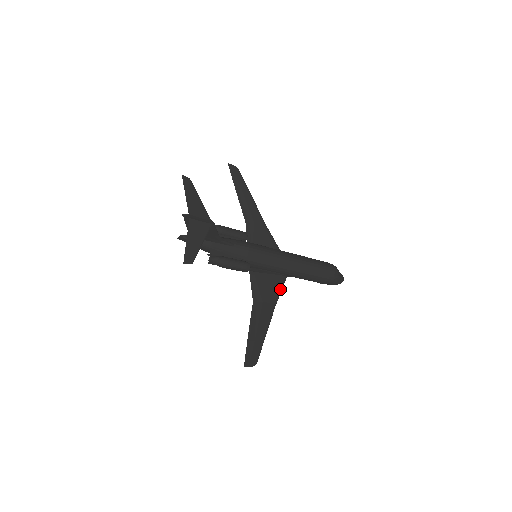
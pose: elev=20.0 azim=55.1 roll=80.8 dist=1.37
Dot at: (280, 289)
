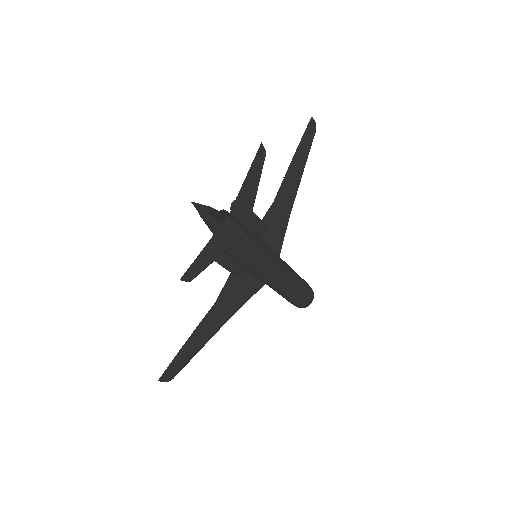
Dot at: (250, 297)
